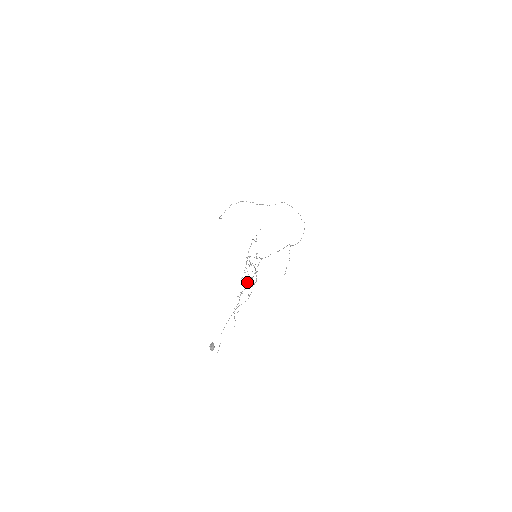
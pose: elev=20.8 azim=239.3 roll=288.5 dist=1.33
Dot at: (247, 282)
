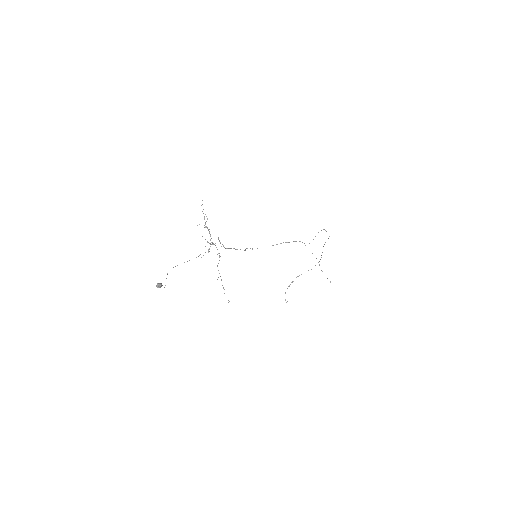
Dot at: occluded
